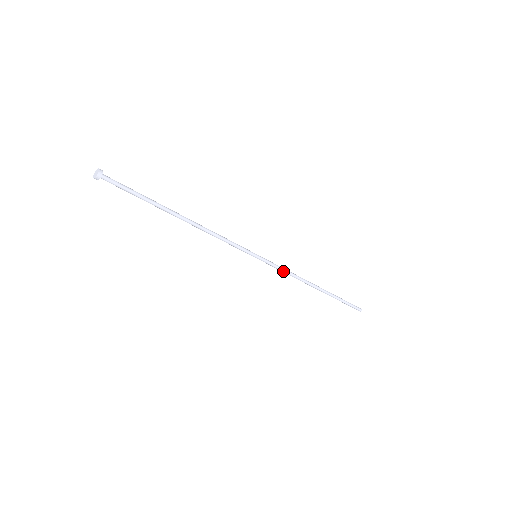
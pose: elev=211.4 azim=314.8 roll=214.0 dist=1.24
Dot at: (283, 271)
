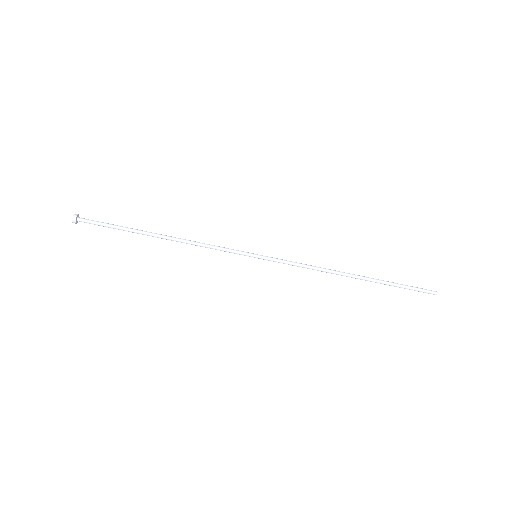
Dot at: (296, 265)
